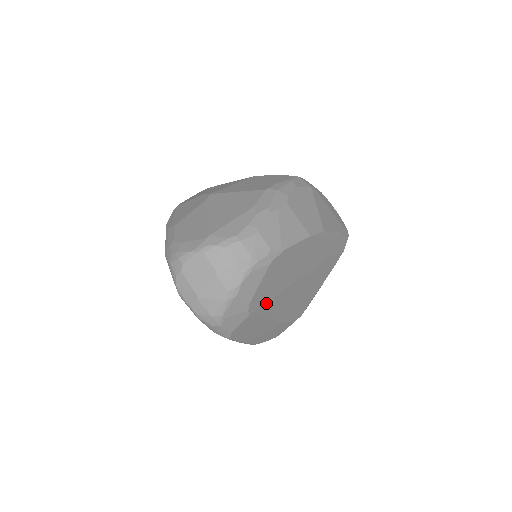
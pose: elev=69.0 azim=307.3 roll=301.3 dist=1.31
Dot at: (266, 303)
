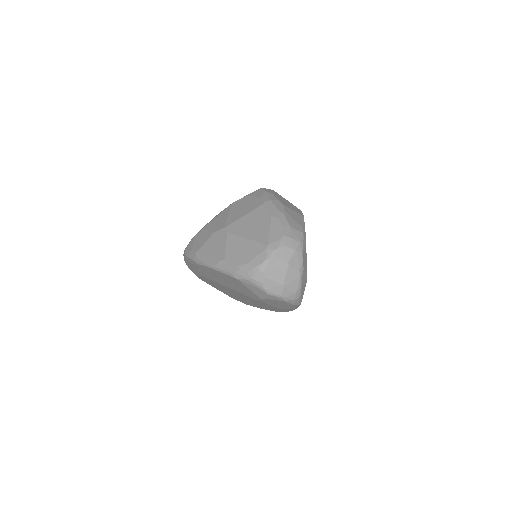
Dot at: occluded
